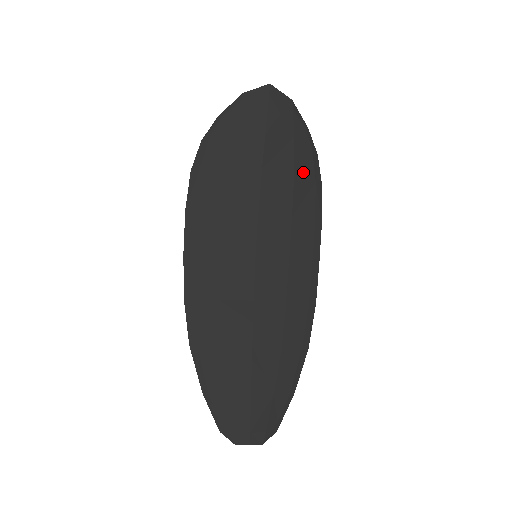
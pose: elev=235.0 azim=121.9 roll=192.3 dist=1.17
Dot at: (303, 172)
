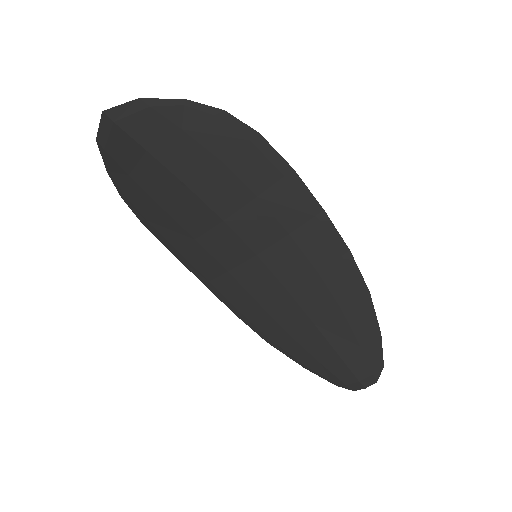
Dot at: (227, 147)
